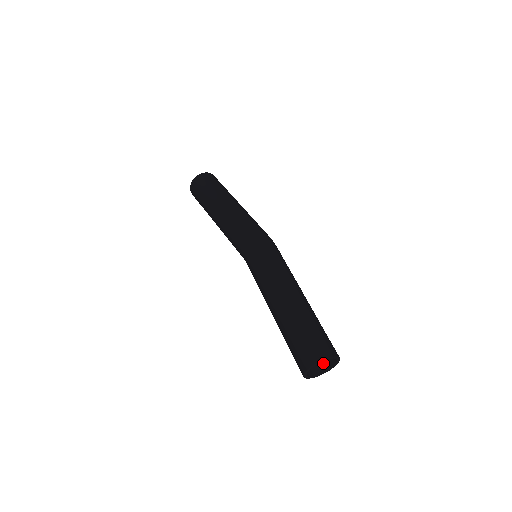
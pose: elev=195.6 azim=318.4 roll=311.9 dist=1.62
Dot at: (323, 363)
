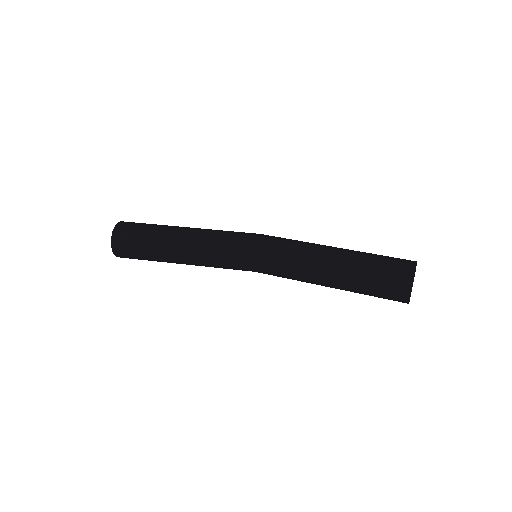
Dot at: occluded
